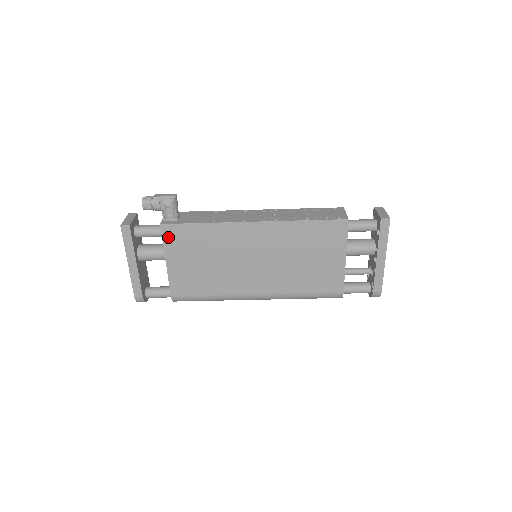
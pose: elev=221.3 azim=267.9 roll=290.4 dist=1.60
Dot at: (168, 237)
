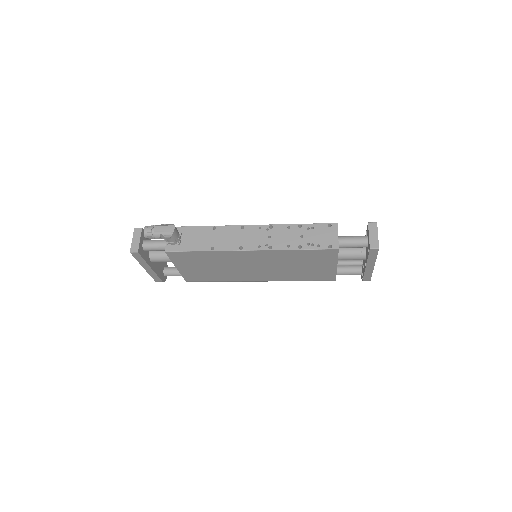
Dot at: (174, 257)
